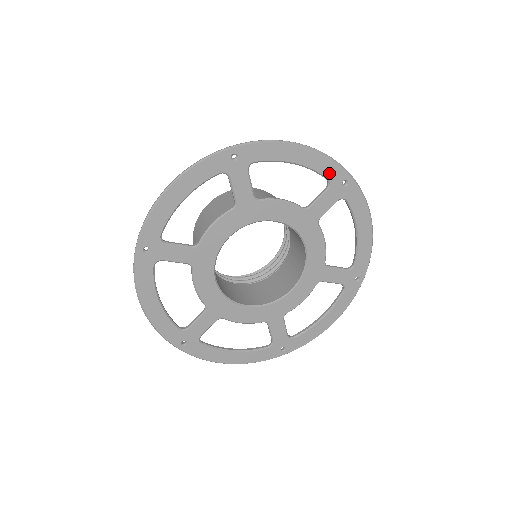
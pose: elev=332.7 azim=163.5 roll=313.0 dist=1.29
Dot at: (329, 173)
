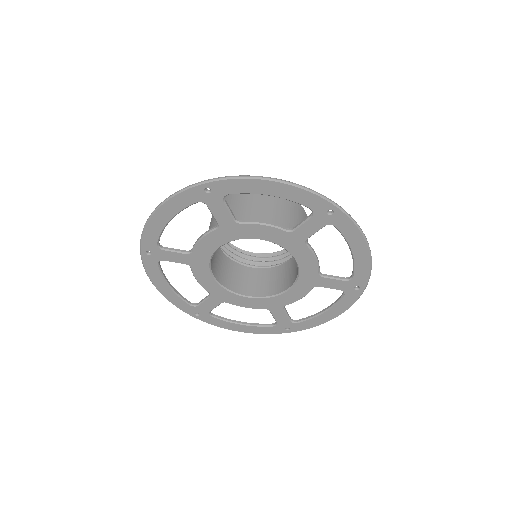
Dot at: (358, 275)
